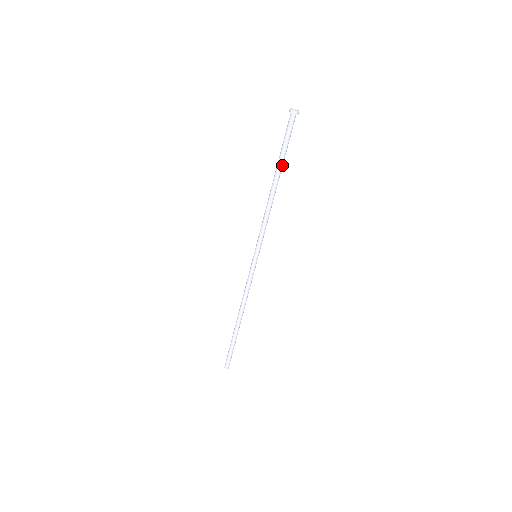
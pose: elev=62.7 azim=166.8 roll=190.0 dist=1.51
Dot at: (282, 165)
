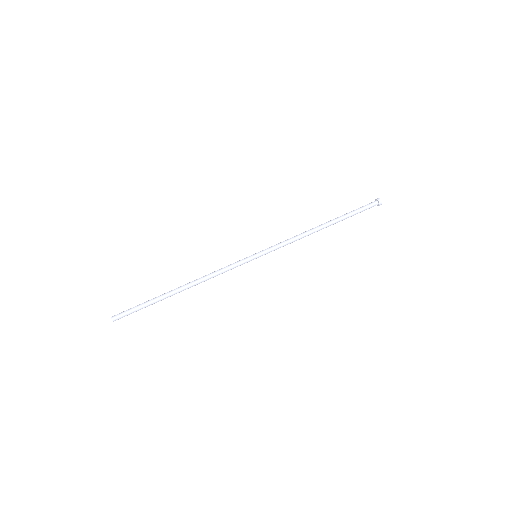
Dot at: occluded
